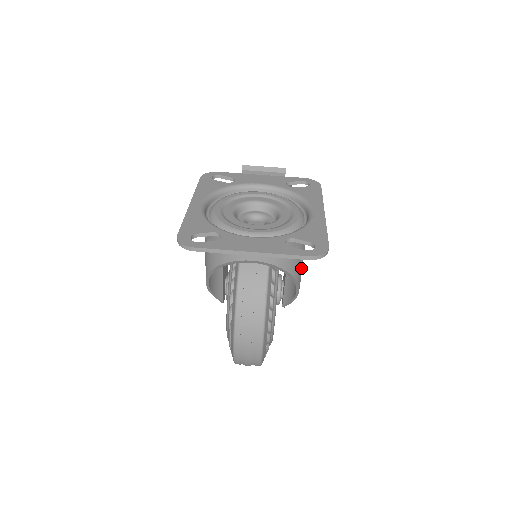
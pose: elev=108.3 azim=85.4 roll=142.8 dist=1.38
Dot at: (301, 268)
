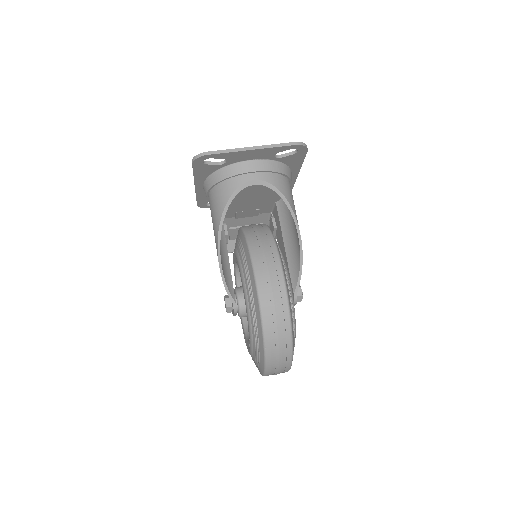
Dot at: (295, 212)
